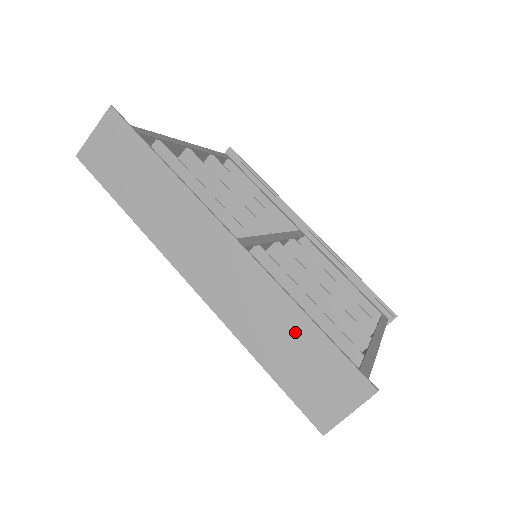
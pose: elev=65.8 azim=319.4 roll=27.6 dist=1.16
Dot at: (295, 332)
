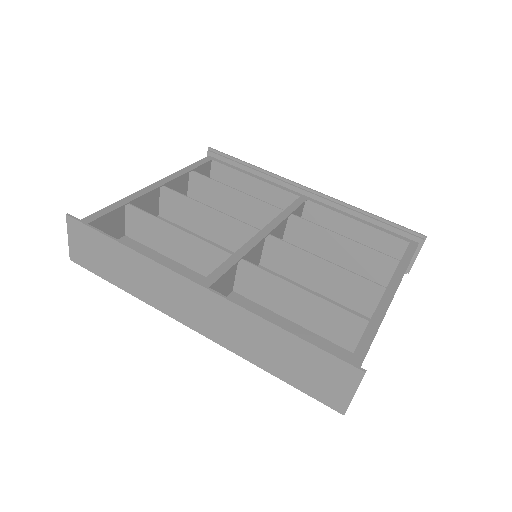
Dot at: (280, 343)
